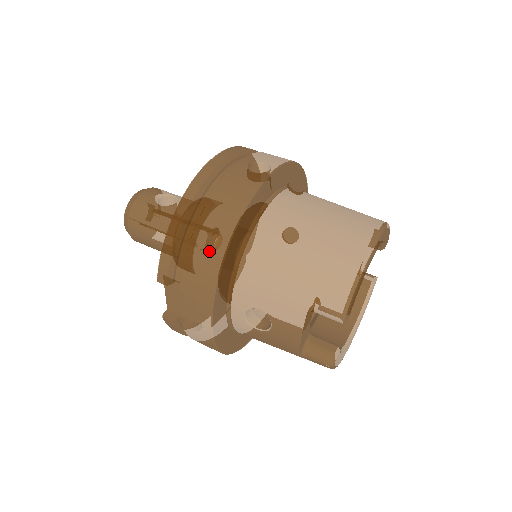
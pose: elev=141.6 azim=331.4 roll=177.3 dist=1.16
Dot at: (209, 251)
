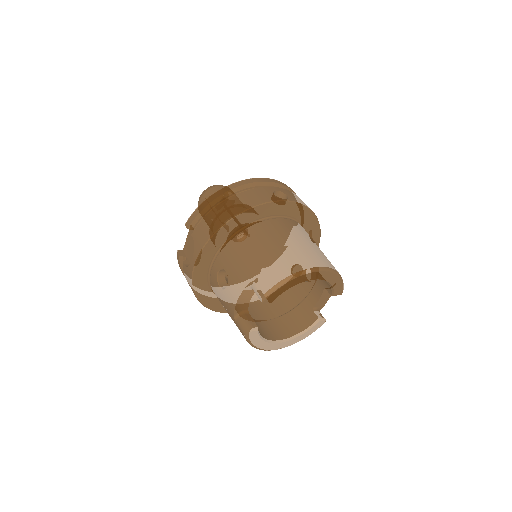
Dot at: (218, 219)
